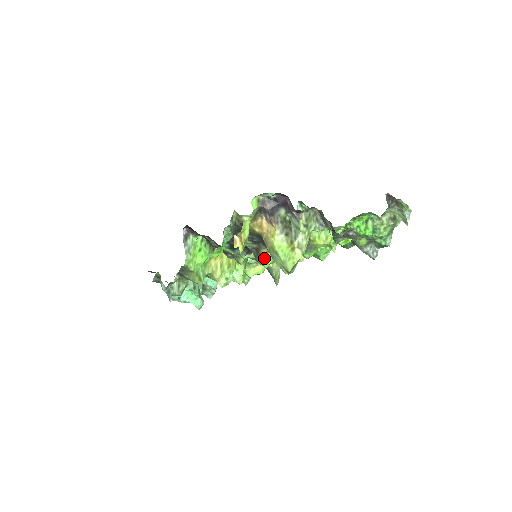
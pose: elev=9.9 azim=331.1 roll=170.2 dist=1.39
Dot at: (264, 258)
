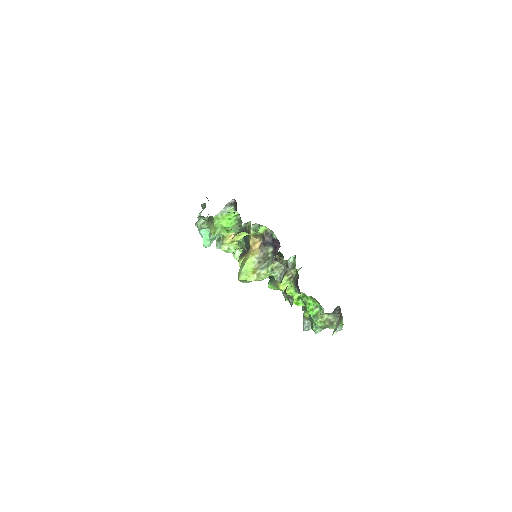
Dot at: occluded
